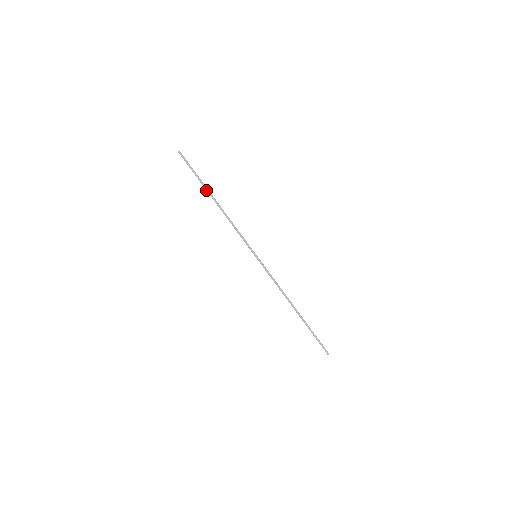
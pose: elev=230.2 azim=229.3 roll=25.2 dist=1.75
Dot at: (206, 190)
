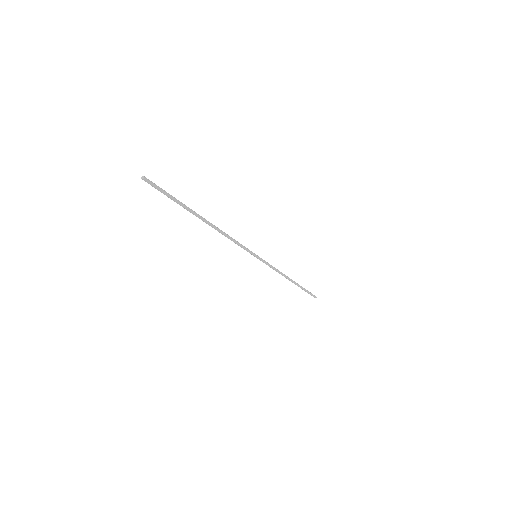
Dot at: occluded
